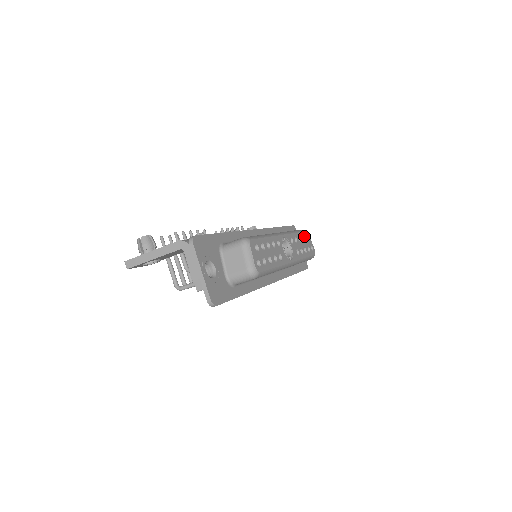
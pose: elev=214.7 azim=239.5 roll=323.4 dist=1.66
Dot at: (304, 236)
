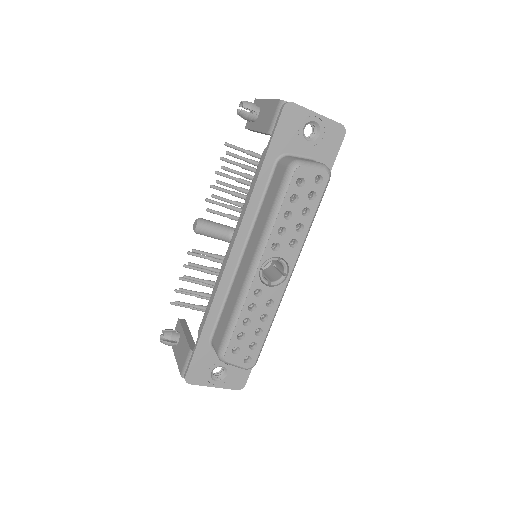
Dot at: (294, 191)
